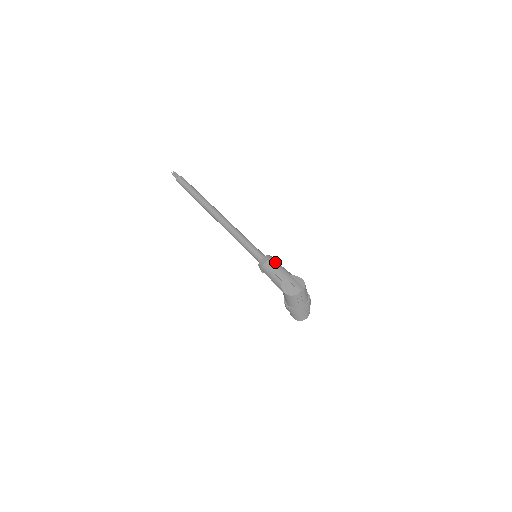
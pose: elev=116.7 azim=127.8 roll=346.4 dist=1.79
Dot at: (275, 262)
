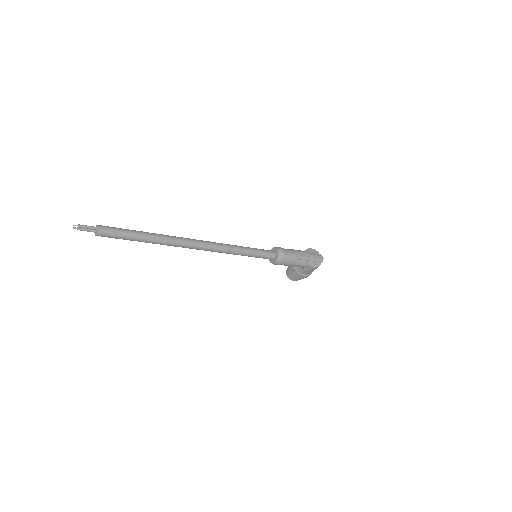
Dot at: (287, 250)
